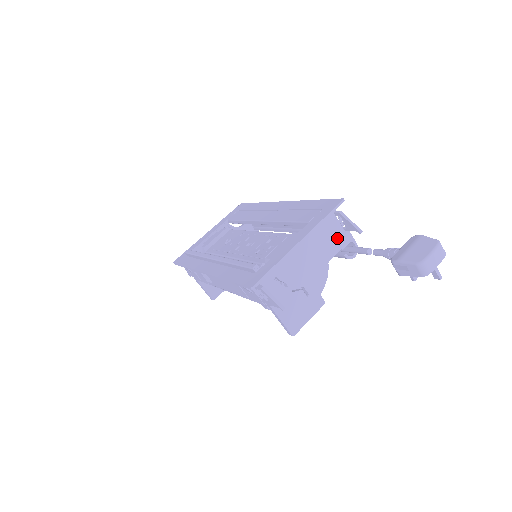
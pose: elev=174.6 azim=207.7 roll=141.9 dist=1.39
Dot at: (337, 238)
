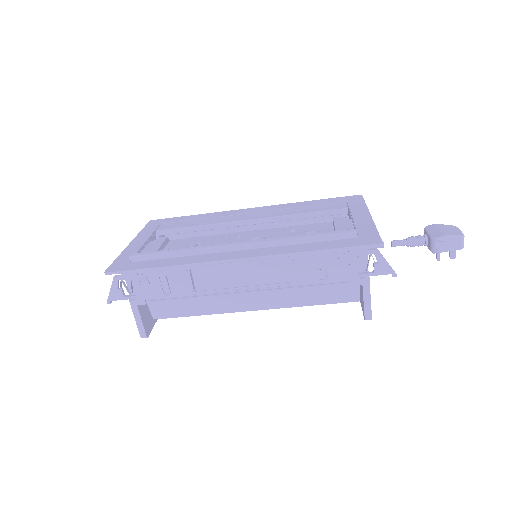
Dot at: occluded
